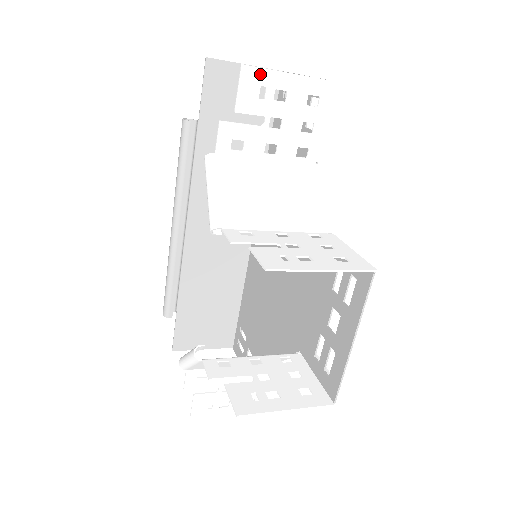
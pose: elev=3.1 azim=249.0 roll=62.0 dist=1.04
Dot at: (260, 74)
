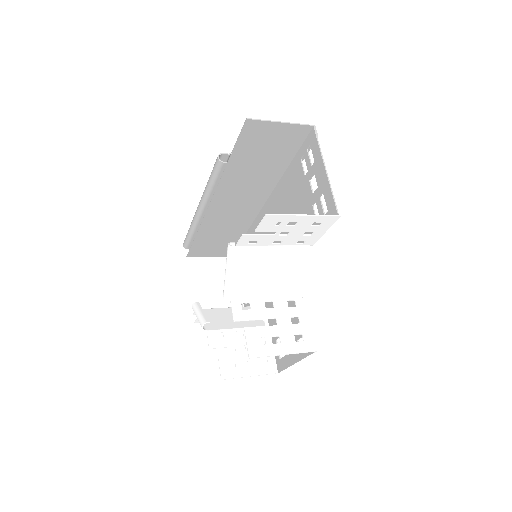
Dot at: (279, 217)
